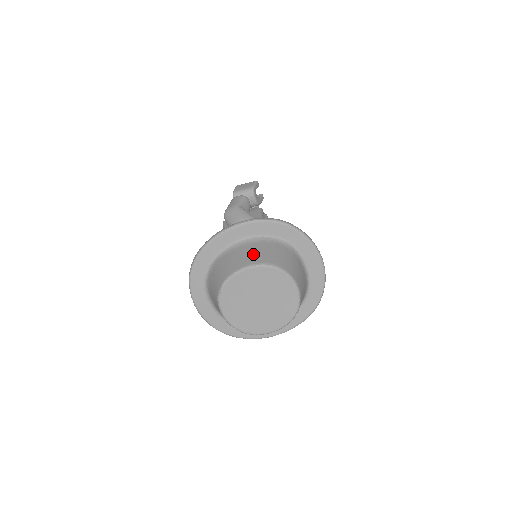
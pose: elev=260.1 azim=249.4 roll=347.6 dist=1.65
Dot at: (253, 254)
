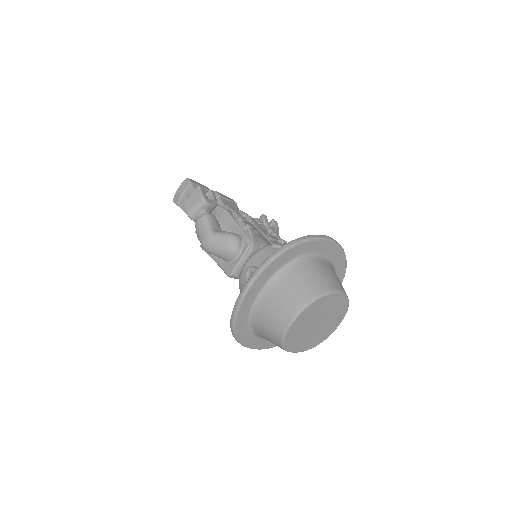
Dot at: (288, 299)
